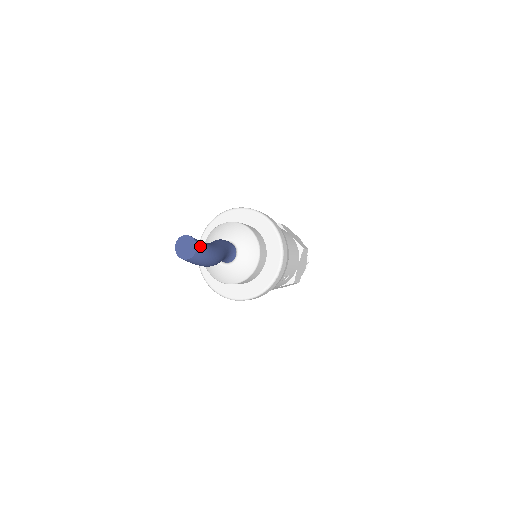
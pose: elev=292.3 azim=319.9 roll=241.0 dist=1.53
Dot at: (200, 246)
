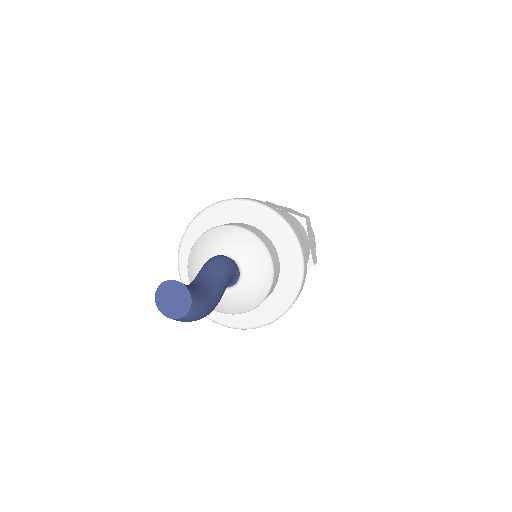
Dot at: (195, 309)
